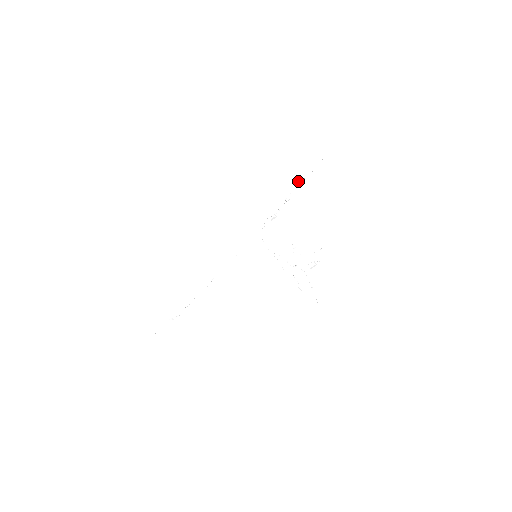
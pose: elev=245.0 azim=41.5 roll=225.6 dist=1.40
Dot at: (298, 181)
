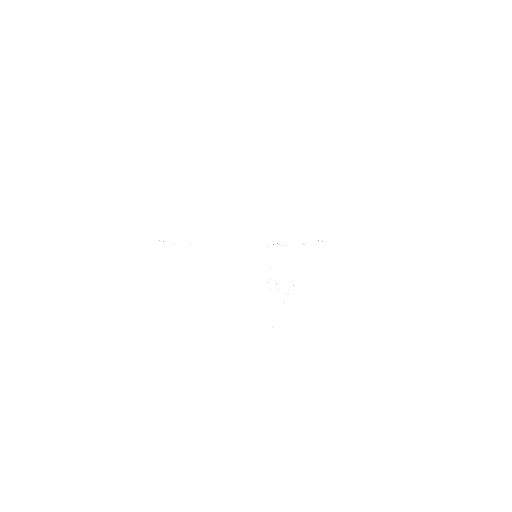
Dot at: occluded
